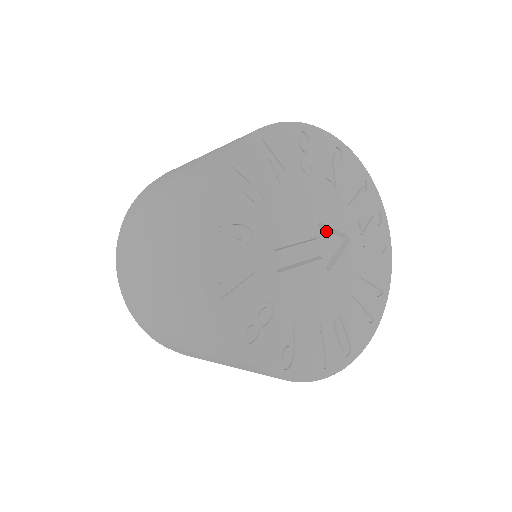
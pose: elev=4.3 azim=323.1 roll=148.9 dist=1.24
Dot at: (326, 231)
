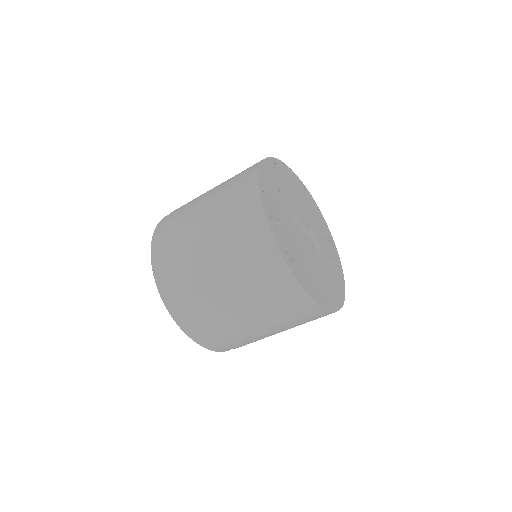
Dot at: (311, 239)
